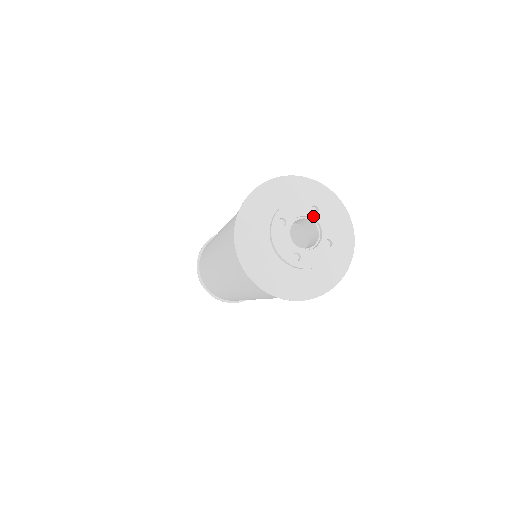
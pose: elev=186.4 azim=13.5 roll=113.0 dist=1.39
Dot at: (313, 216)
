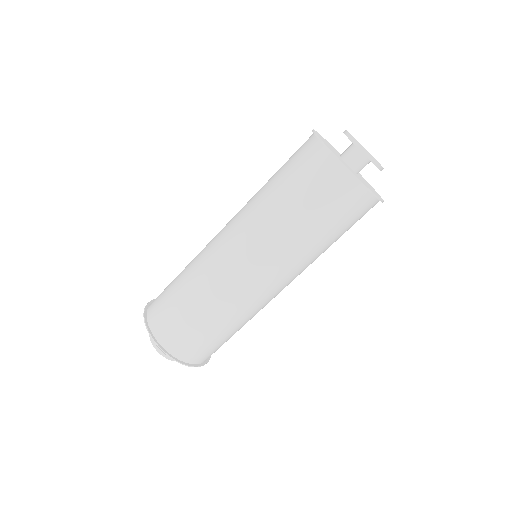
Dot at: occluded
